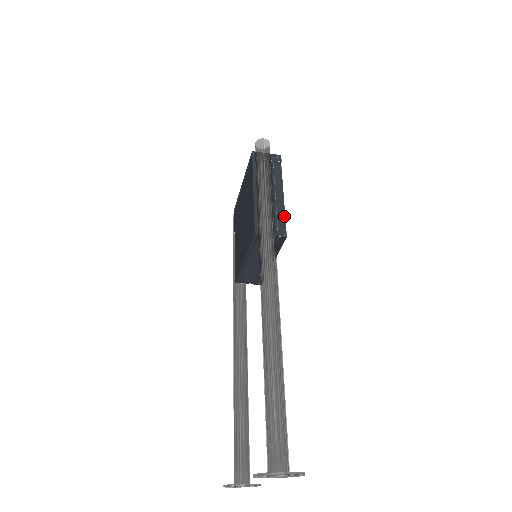
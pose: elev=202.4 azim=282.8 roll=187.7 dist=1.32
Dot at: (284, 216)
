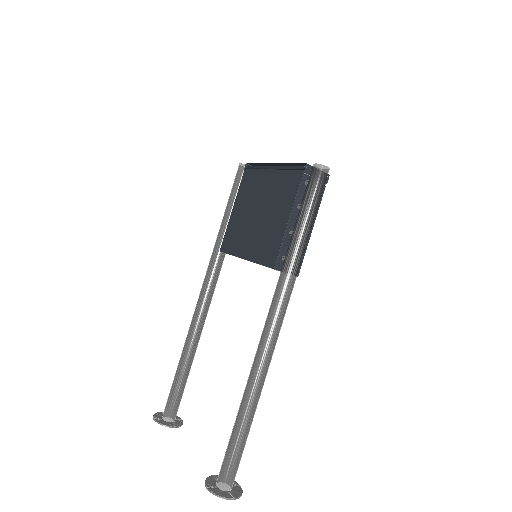
Dot at: occluded
